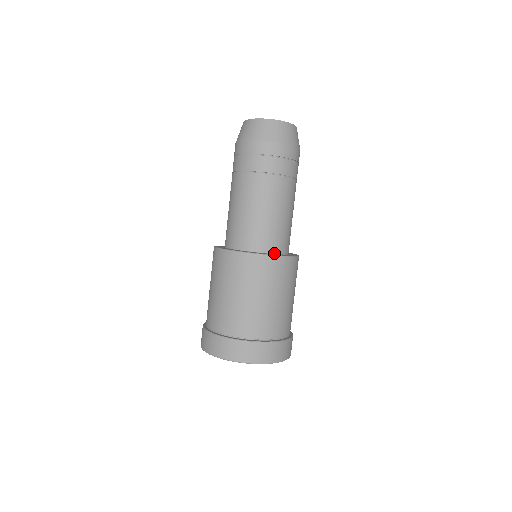
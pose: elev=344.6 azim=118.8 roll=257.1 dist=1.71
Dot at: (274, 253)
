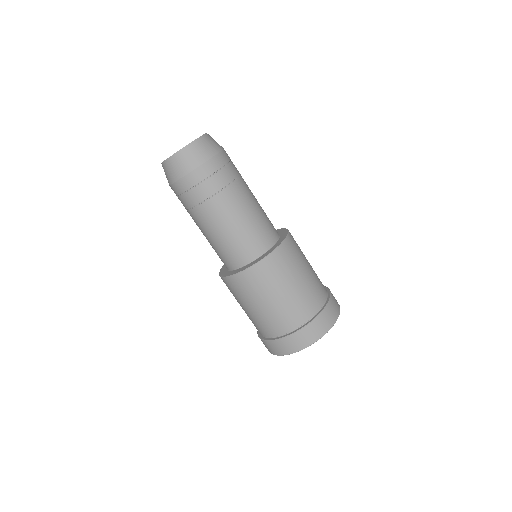
Dot at: (248, 263)
